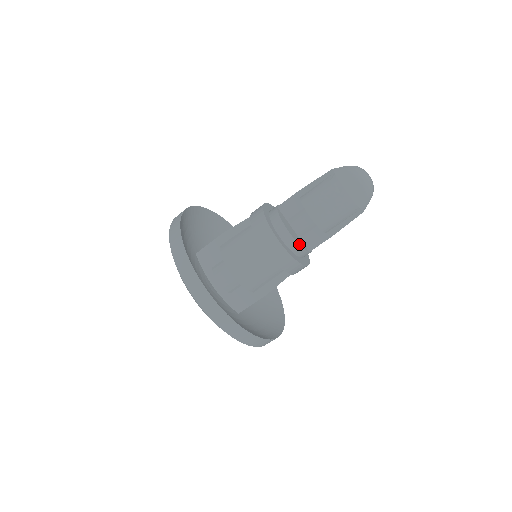
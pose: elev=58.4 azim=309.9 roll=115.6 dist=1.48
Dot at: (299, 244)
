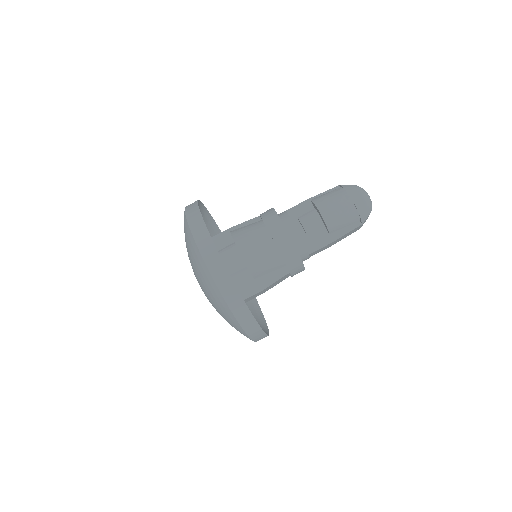
Dot at: (303, 242)
